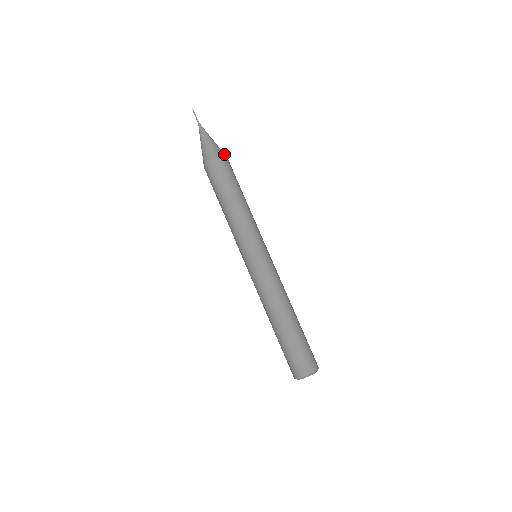
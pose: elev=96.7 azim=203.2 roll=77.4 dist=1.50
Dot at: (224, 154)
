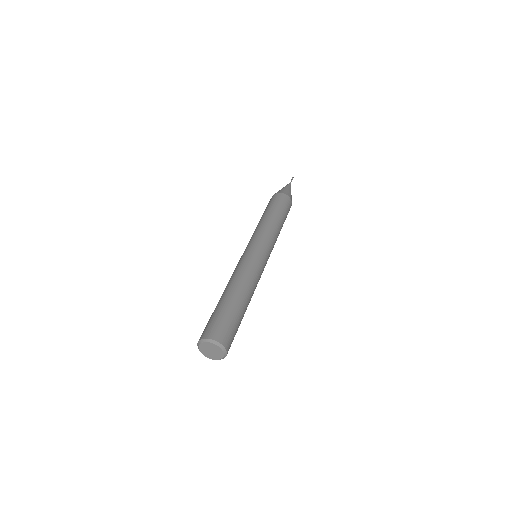
Dot at: (291, 199)
